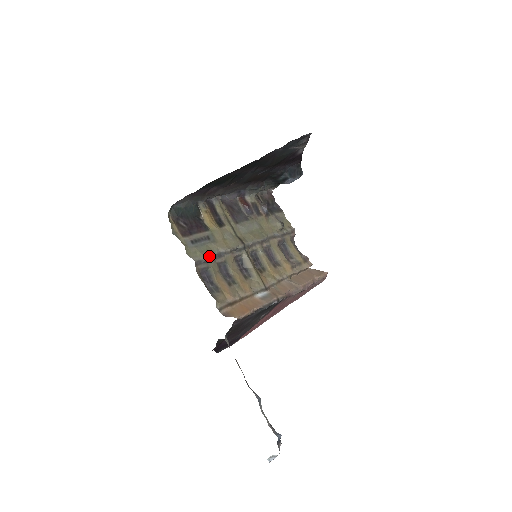
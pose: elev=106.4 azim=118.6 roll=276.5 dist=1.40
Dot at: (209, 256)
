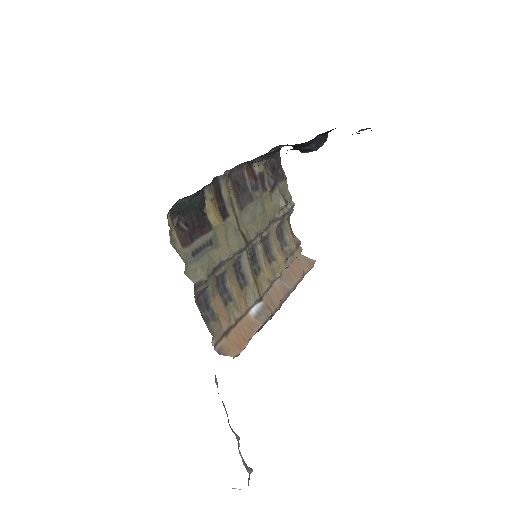
Dot at: (210, 272)
